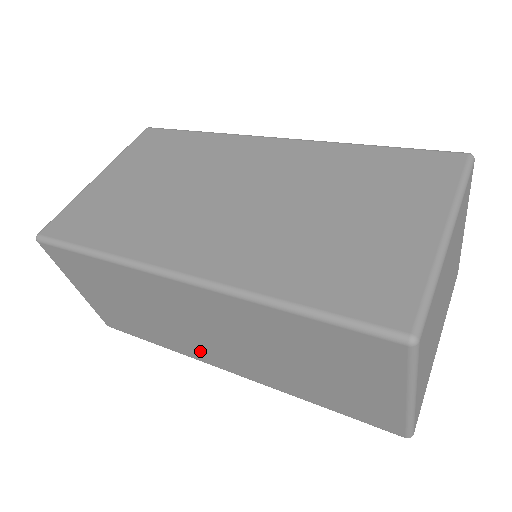
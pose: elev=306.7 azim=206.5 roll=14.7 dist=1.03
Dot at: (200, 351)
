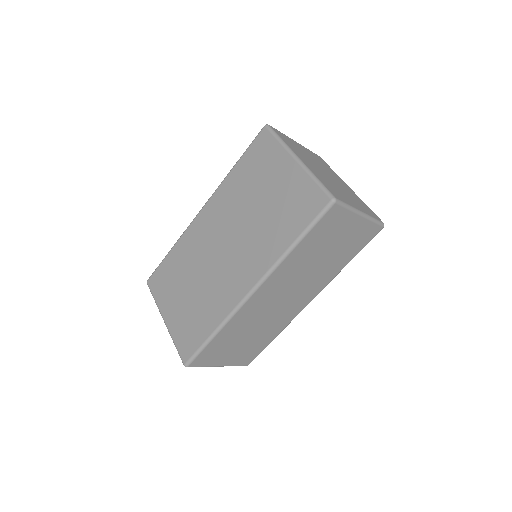
Dot at: (291, 312)
